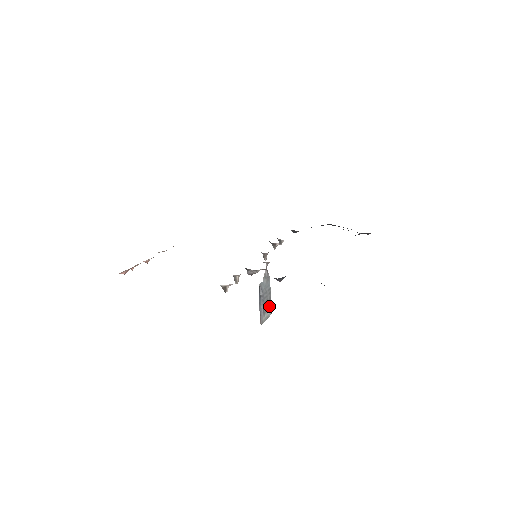
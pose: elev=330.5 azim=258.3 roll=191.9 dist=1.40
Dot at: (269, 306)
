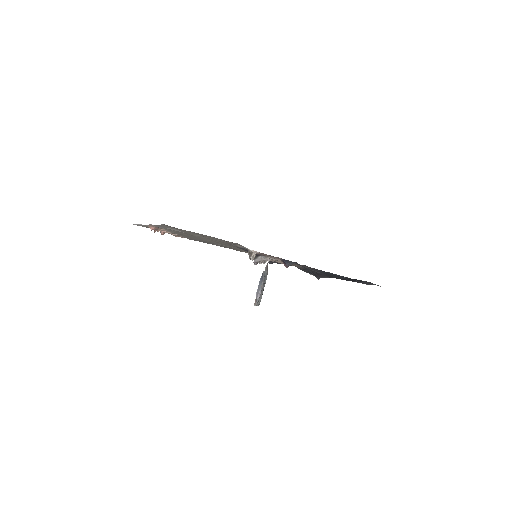
Dot at: occluded
